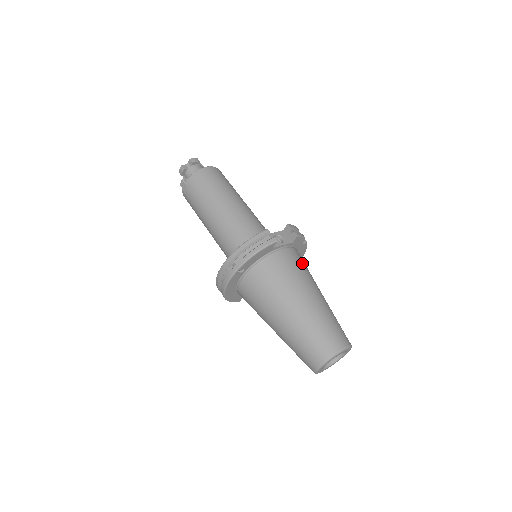
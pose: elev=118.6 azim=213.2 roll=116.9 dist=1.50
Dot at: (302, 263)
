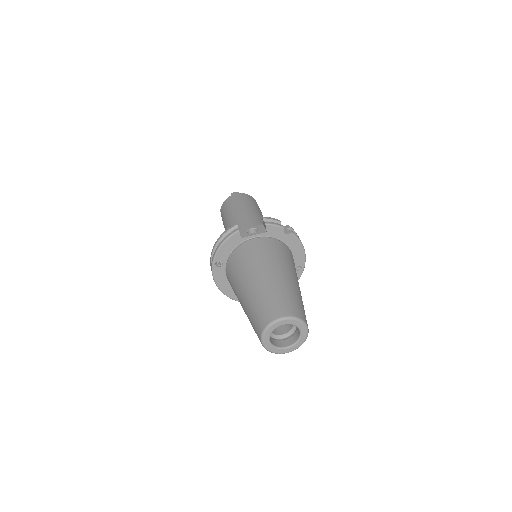
Dot at: (273, 249)
